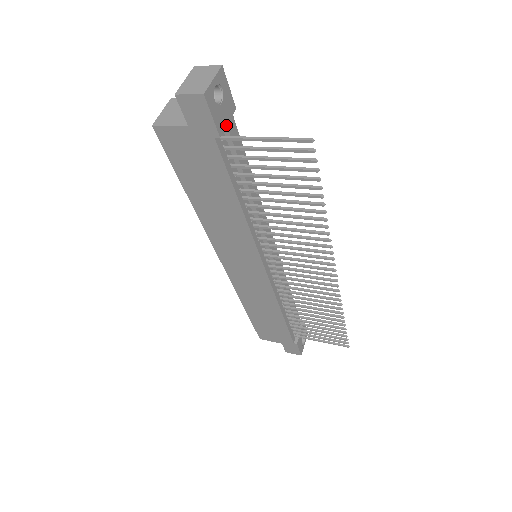
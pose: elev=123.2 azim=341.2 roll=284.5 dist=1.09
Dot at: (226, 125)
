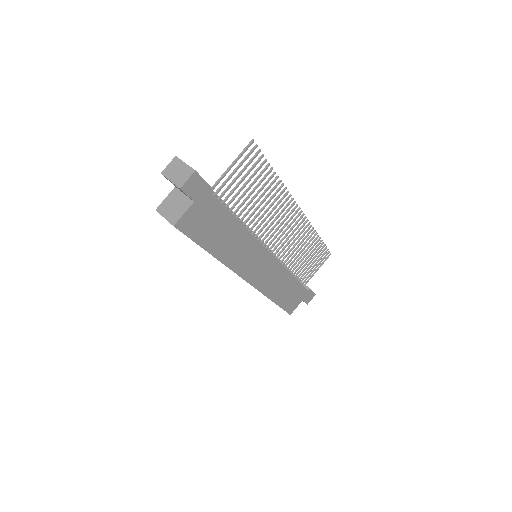
Dot at: occluded
